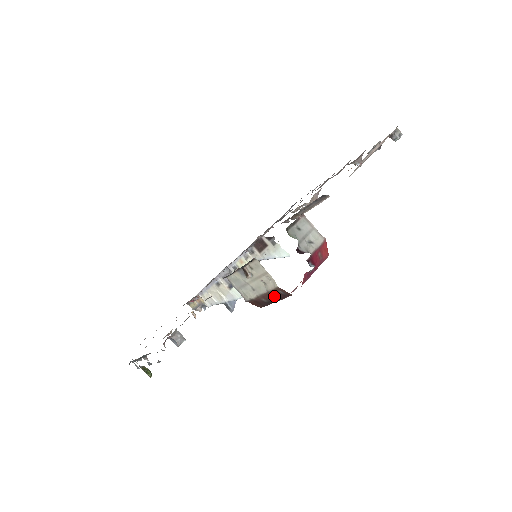
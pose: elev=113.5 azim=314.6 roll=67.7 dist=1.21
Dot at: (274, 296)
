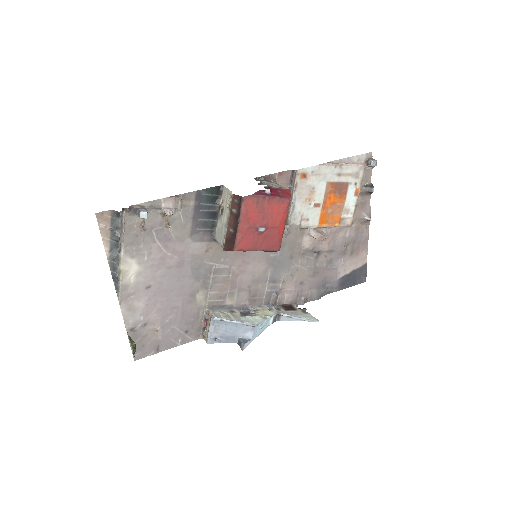
Dot at: (235, 215)
